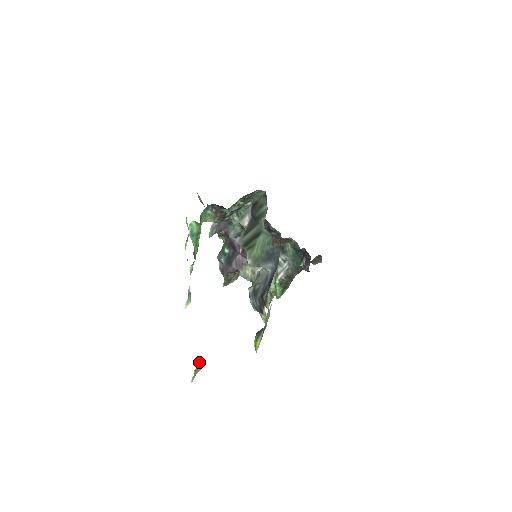
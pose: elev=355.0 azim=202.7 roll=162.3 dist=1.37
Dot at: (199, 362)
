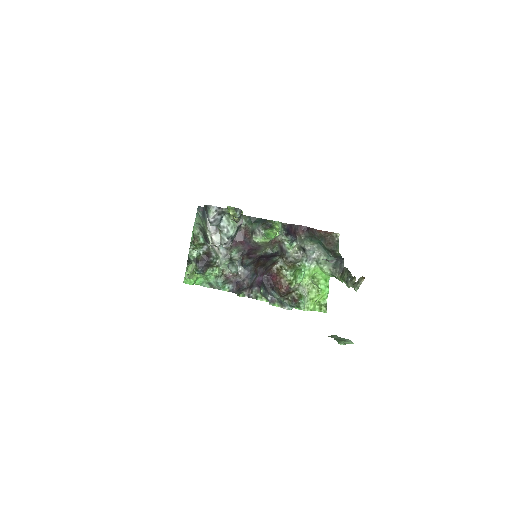
Dot at: (337, 338)
